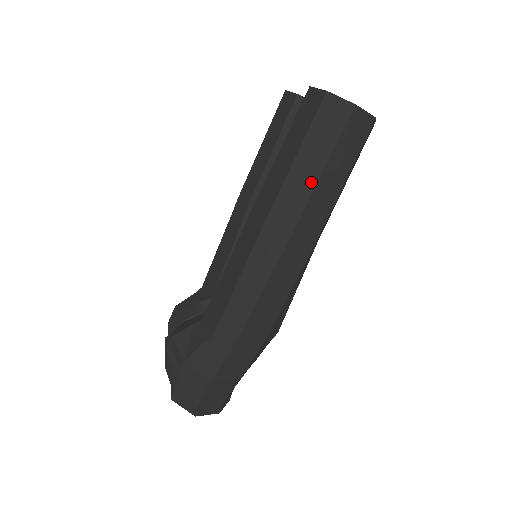
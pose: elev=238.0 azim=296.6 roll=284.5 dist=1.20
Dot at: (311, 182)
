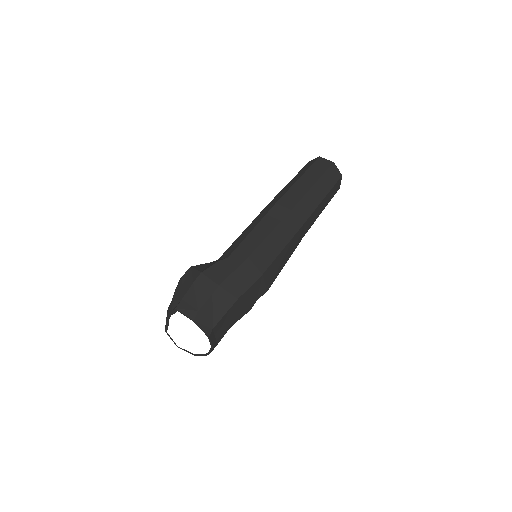
Dot at: (309, 186)
